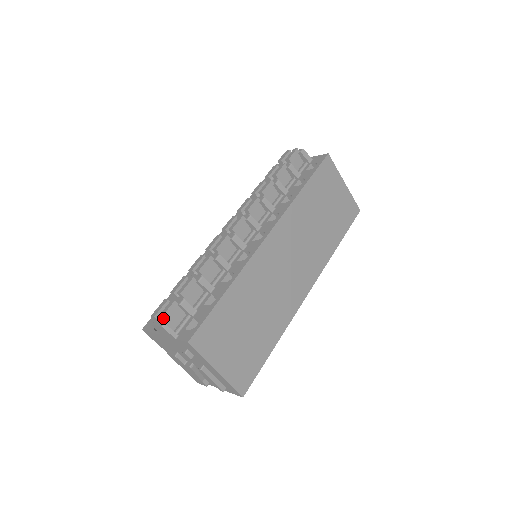
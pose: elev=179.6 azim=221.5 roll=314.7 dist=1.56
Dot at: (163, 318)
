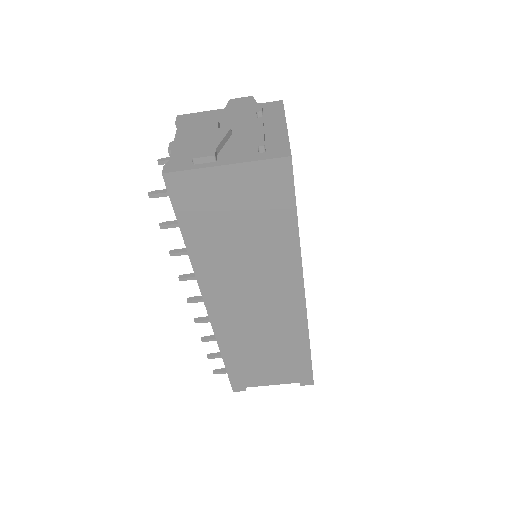
Dot at: occluded
